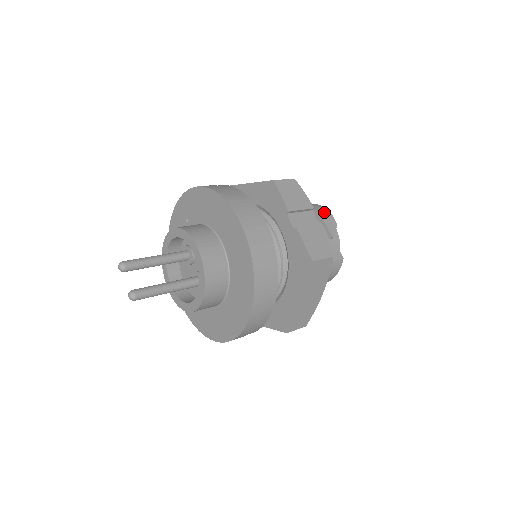
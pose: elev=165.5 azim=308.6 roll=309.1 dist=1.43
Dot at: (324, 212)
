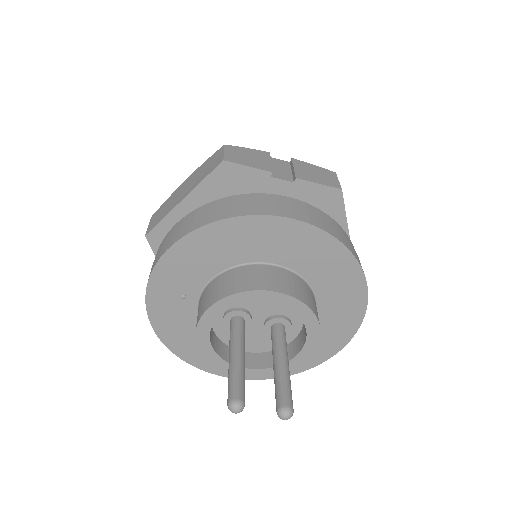
Dot at: occluded
